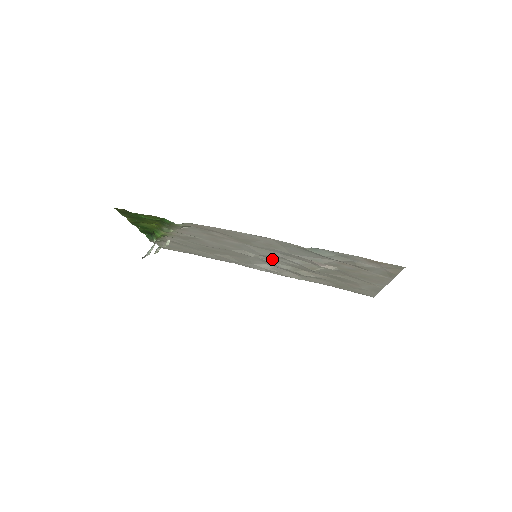
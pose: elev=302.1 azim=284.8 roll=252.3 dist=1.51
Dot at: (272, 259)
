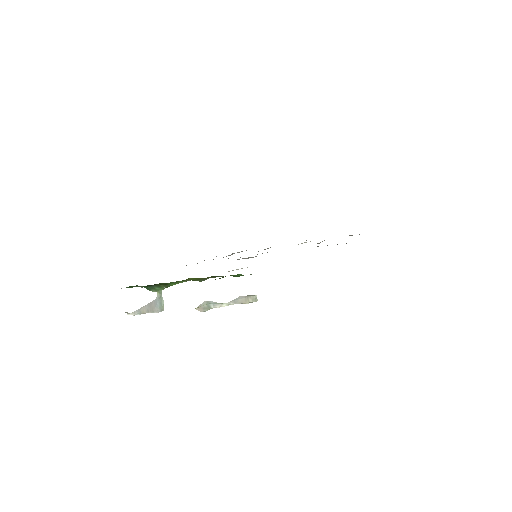
Dot at: occluded
